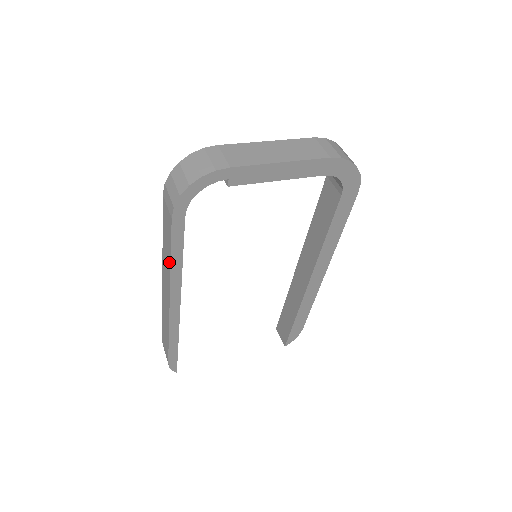
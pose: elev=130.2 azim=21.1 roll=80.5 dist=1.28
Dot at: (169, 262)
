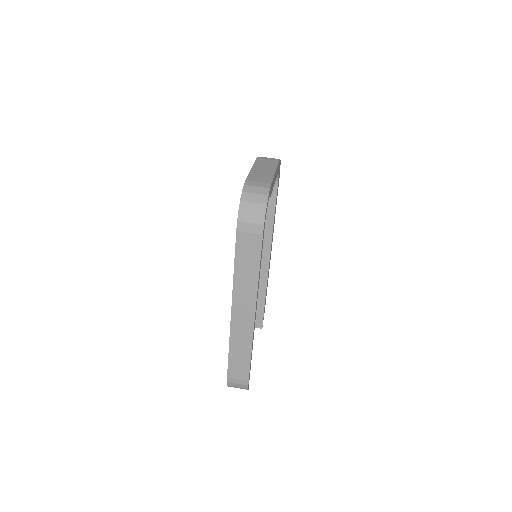
Dot at: (255, 276)
